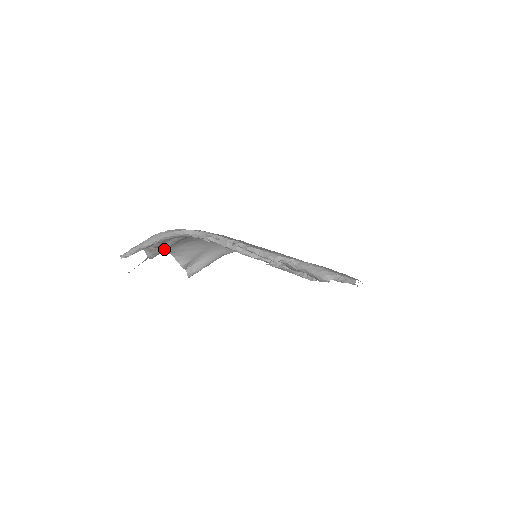
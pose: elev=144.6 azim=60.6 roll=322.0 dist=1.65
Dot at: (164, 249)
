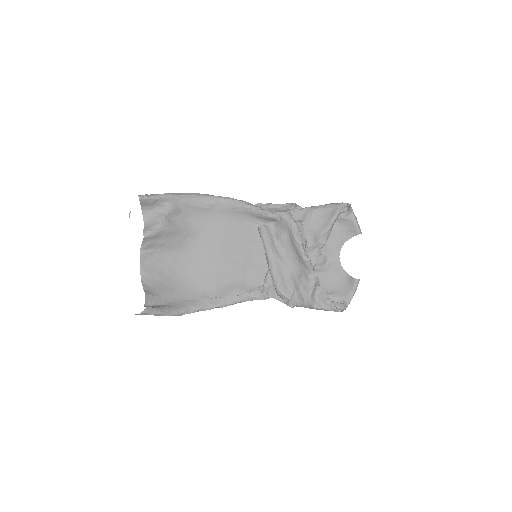
Dot at: (168, 227)
